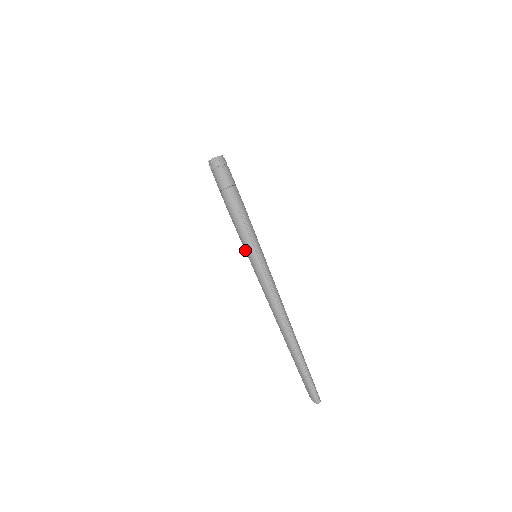
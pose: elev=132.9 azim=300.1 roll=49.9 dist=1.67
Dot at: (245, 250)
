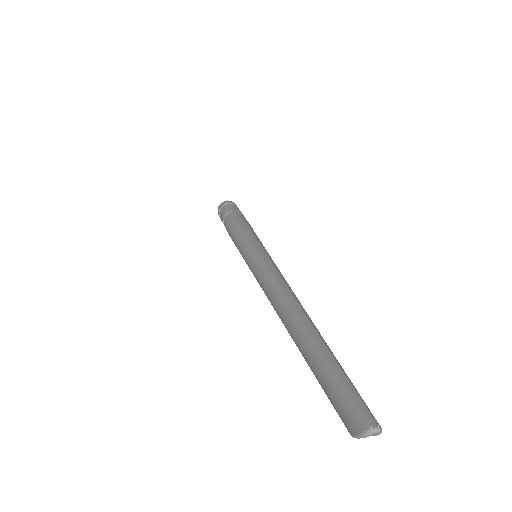
Dot at: (241, 253)
